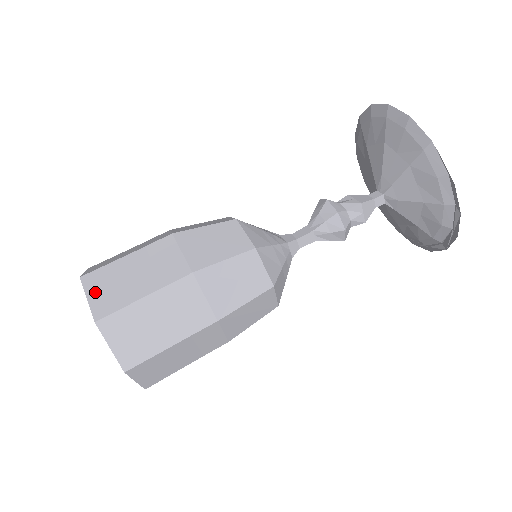
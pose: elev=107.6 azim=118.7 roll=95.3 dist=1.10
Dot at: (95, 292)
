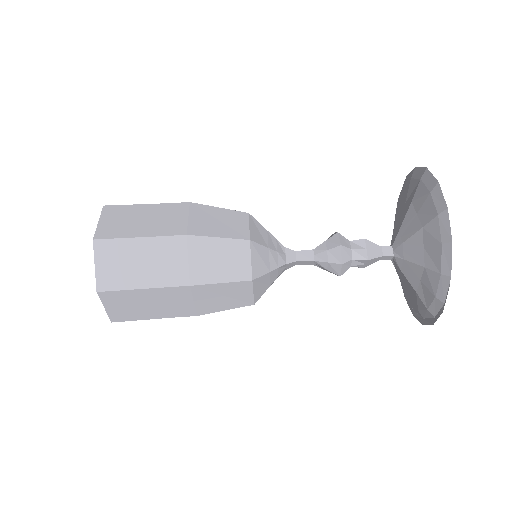
Dot at: (103, 263)
